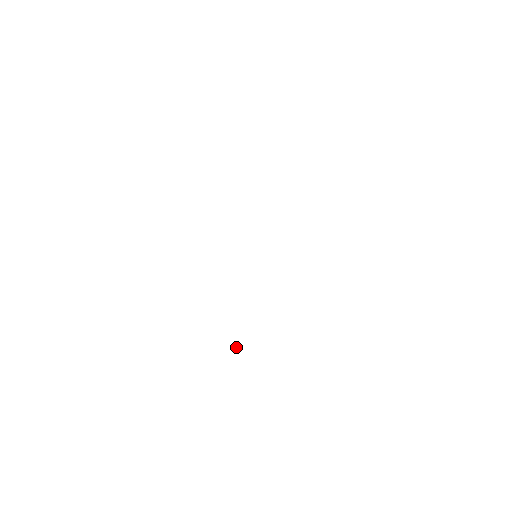
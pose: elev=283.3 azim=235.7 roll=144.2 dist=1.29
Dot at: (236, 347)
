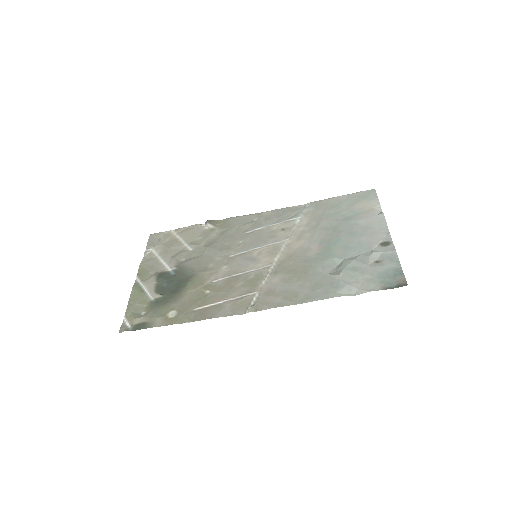
Dot at: (207, 226)
